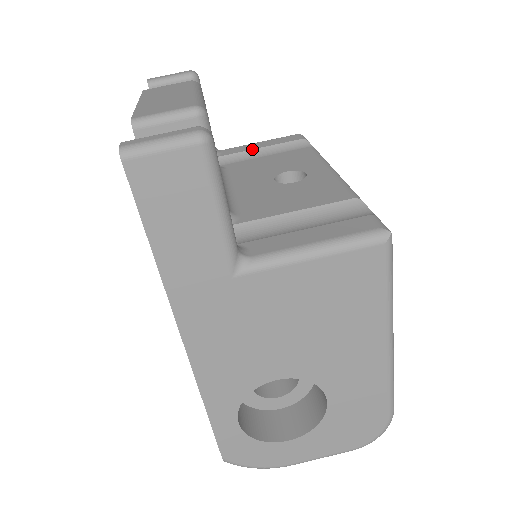
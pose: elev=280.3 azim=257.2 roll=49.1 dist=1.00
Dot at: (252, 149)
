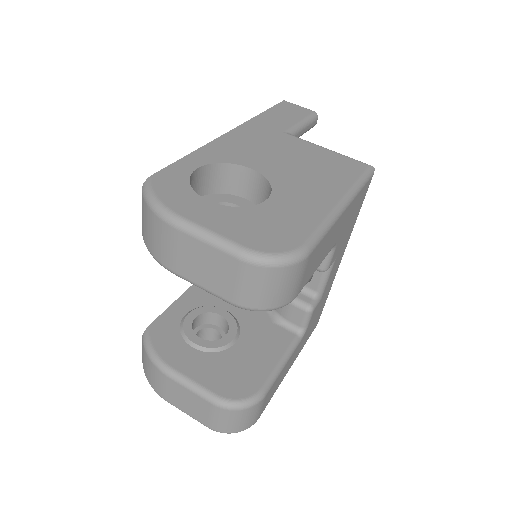
Dot at: occluded
